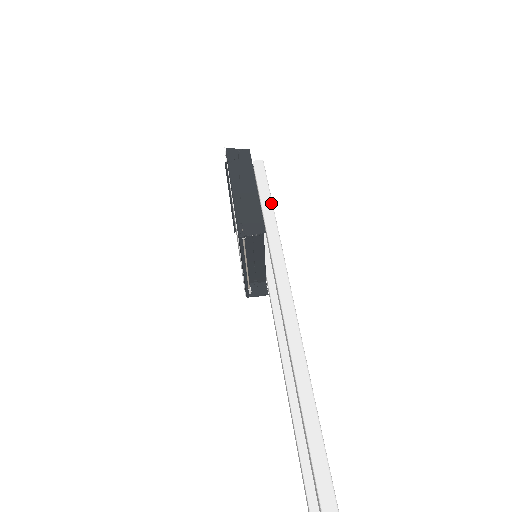
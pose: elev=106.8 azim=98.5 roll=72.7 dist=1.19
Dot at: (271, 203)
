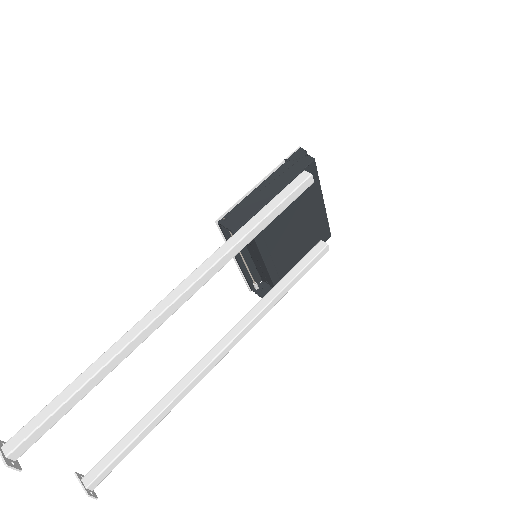
Dot at: (268, 213)
